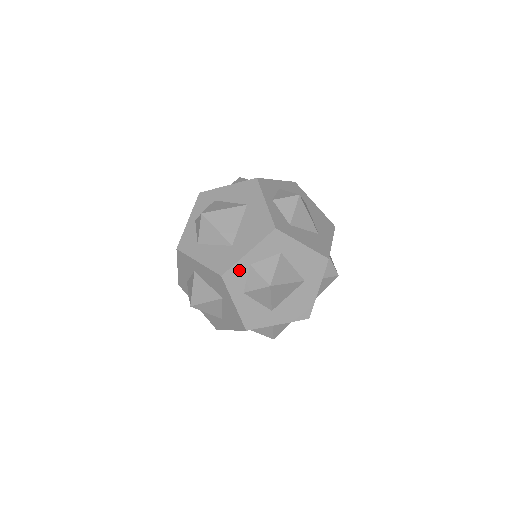
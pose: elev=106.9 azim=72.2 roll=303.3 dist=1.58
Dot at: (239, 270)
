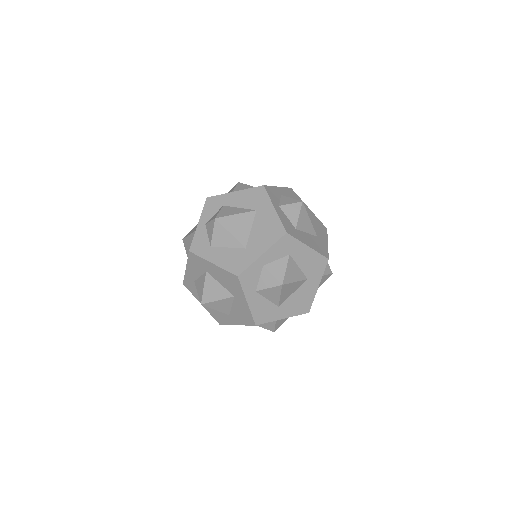
Dot at: (253, 271)
